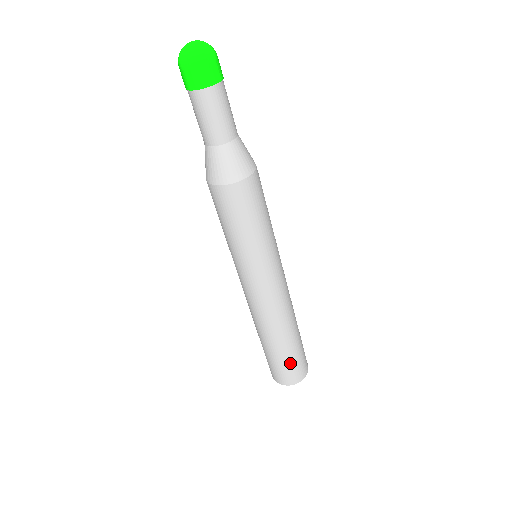
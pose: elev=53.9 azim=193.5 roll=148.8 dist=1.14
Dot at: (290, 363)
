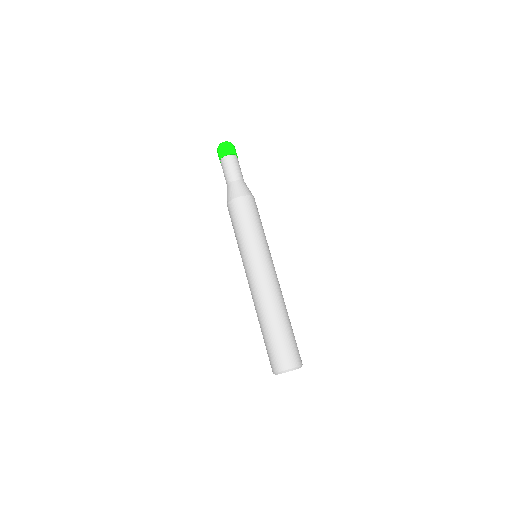
Dot at: (292, 340)
